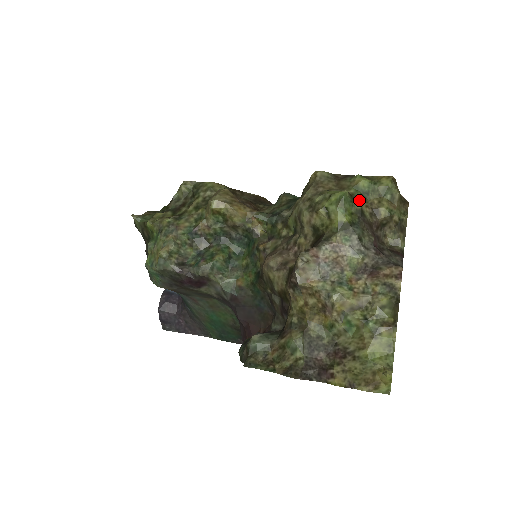
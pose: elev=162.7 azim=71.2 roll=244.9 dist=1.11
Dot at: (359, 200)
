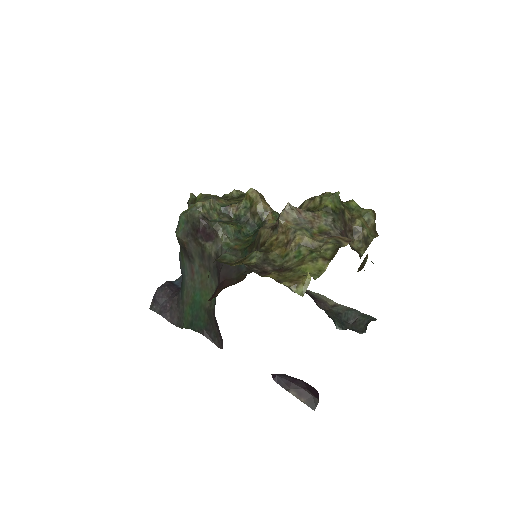
Dot at: (345, 208)
